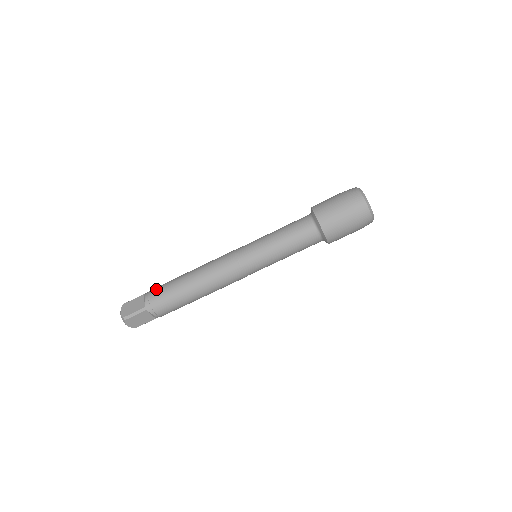
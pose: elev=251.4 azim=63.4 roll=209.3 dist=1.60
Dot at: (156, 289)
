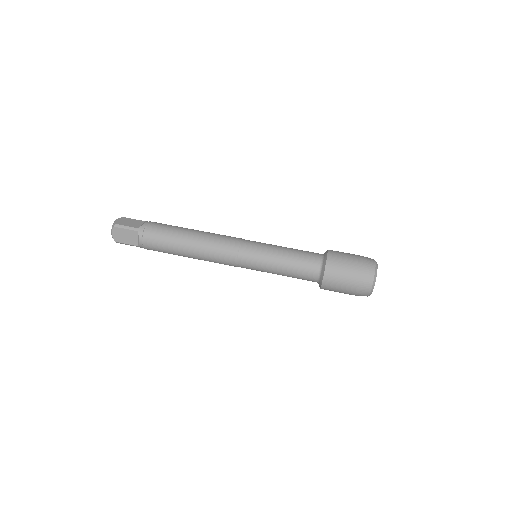
Dot at: occluded
